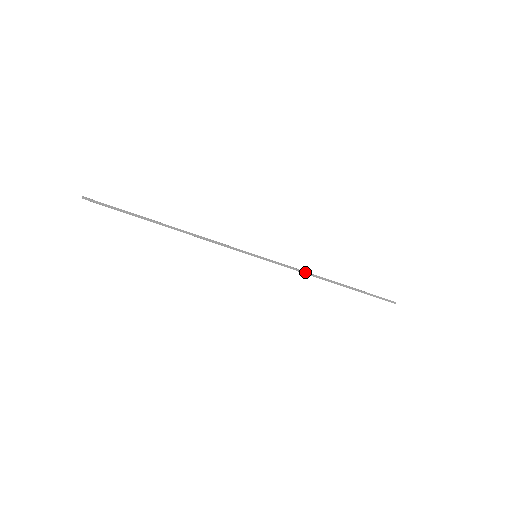
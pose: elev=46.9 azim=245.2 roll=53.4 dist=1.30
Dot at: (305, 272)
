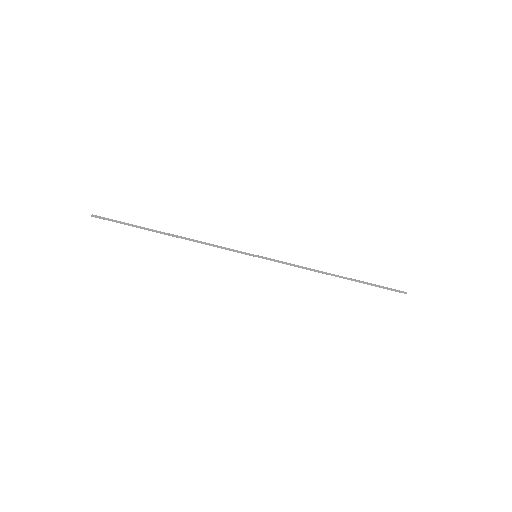
Dot at: occluded
